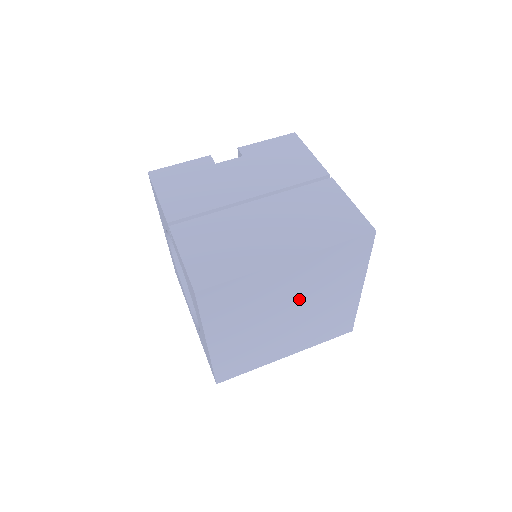
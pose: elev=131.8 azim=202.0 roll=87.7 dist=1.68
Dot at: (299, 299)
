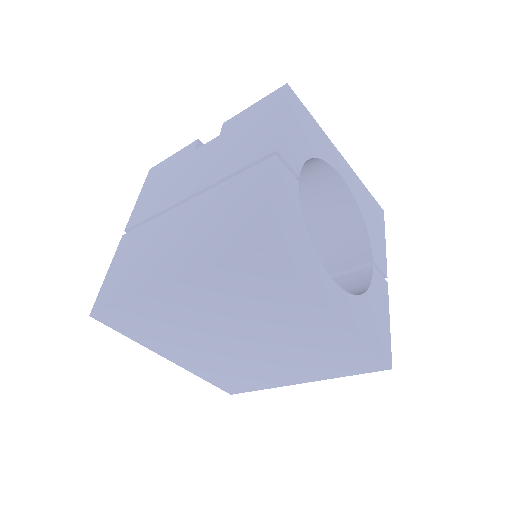
Dot at: (235, 327)
